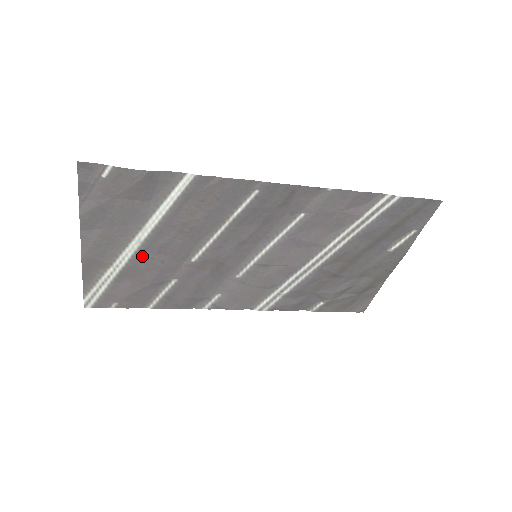
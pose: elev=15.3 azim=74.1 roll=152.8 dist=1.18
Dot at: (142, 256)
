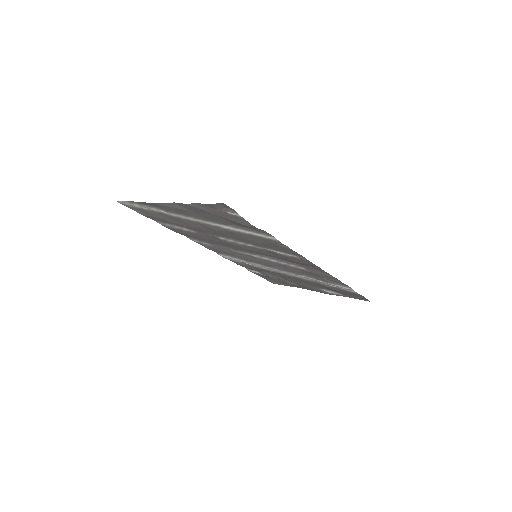
Dot at: (193, 222)
